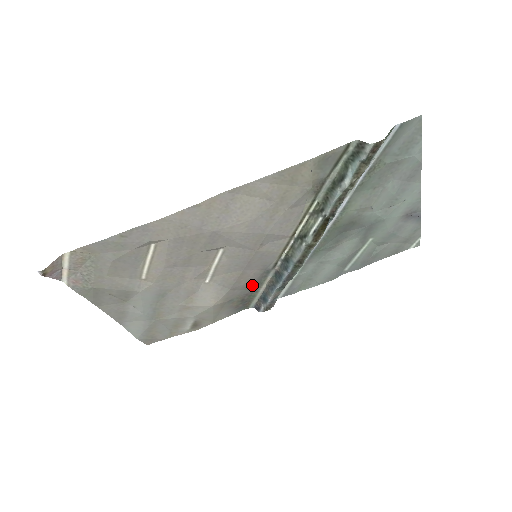
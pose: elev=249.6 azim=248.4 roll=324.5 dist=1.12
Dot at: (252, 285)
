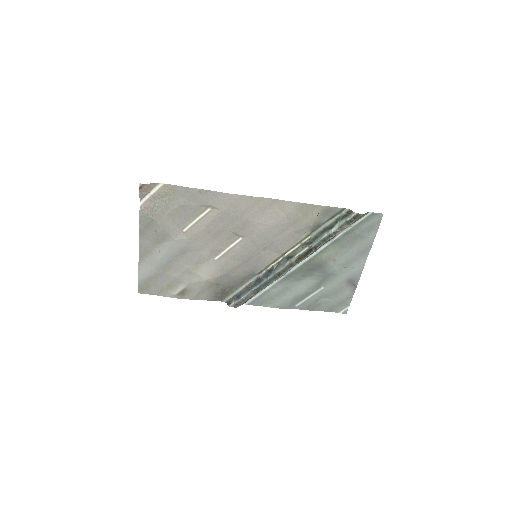
Dot at: (238, 280)
